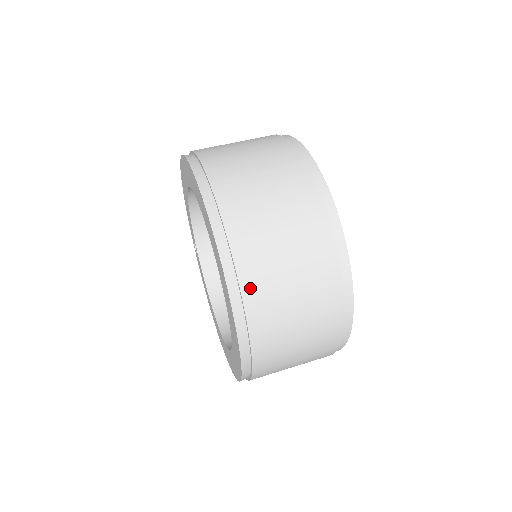
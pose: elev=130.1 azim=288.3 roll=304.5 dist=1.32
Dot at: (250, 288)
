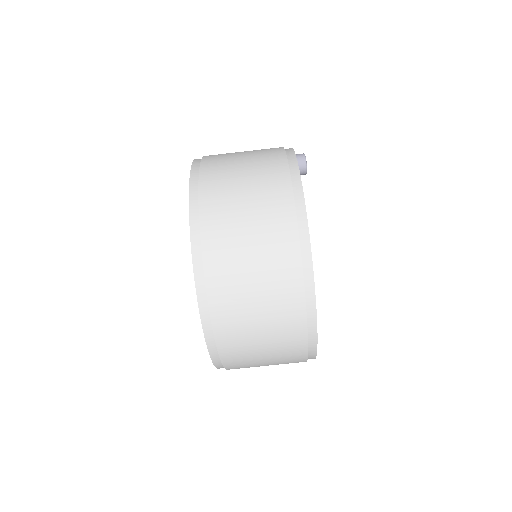
Dot at: occluded
